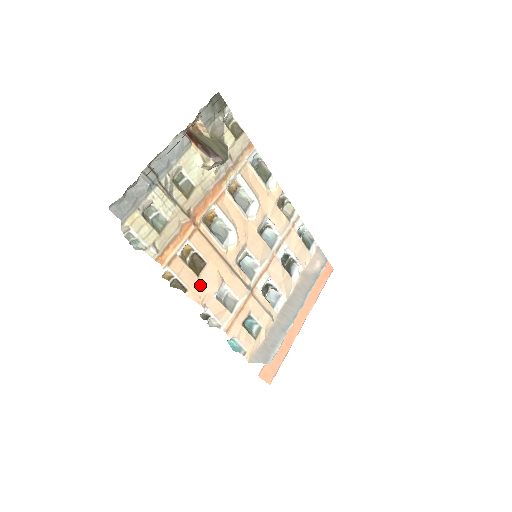
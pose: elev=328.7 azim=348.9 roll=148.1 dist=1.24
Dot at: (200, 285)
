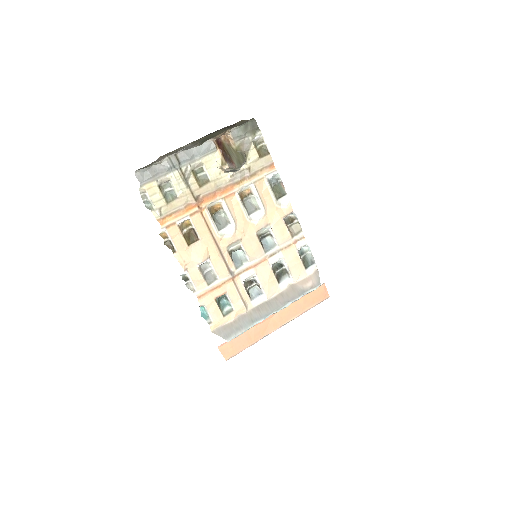
Dot at: (188, 253)
